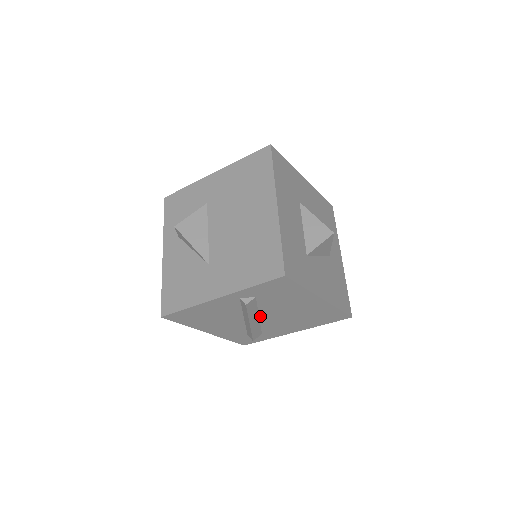
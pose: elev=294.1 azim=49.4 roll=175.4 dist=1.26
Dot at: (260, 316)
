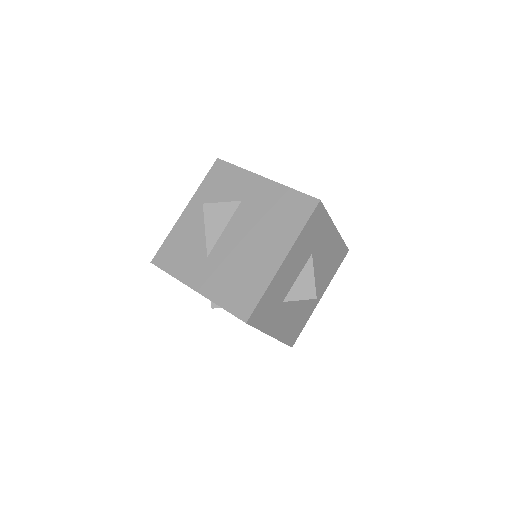
Dot at: occluded
